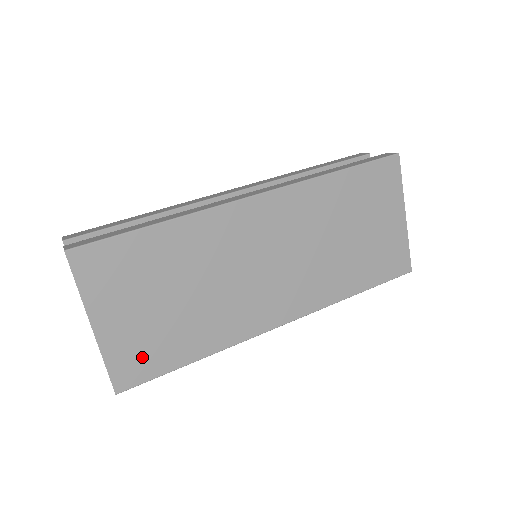
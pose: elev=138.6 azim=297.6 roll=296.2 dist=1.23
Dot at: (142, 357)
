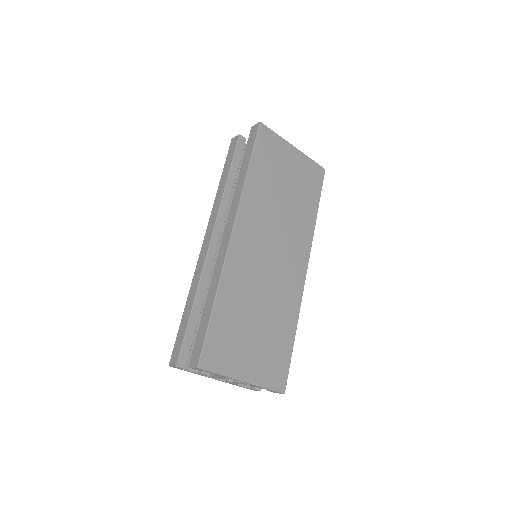
Dot at: (275, 365)
